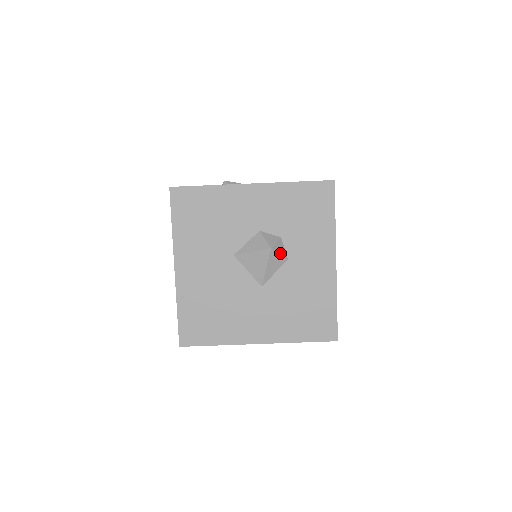
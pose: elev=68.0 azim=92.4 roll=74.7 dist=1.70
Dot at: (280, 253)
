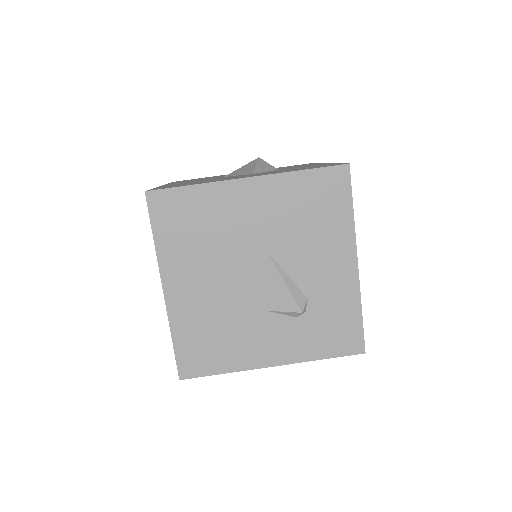
Dot at: (269, 164)
